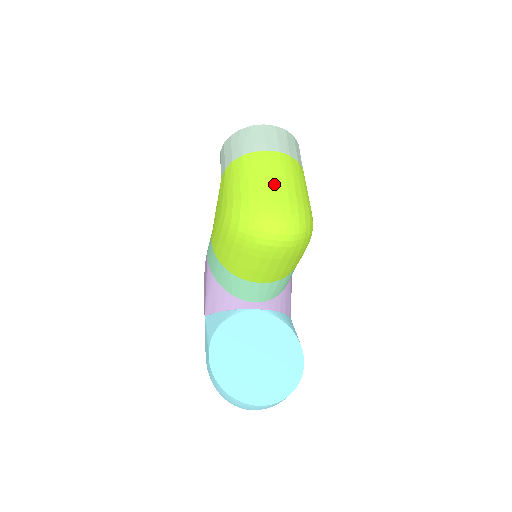
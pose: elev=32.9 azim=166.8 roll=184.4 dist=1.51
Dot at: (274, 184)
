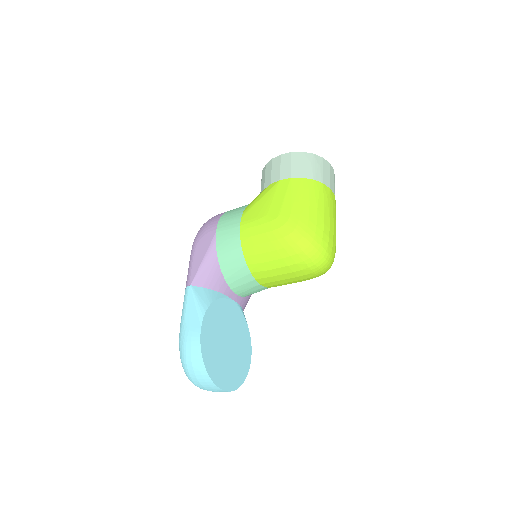
Dot at: (332, 222)
